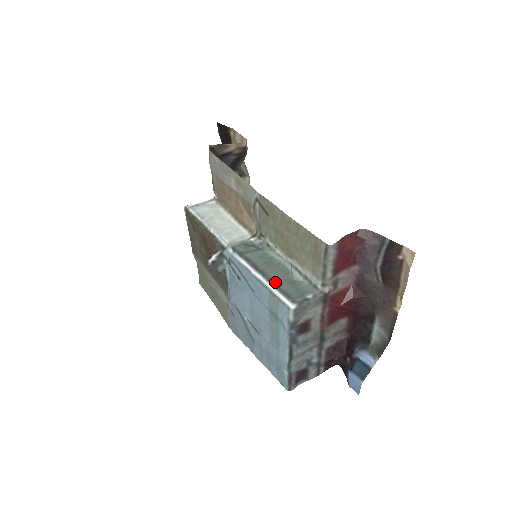
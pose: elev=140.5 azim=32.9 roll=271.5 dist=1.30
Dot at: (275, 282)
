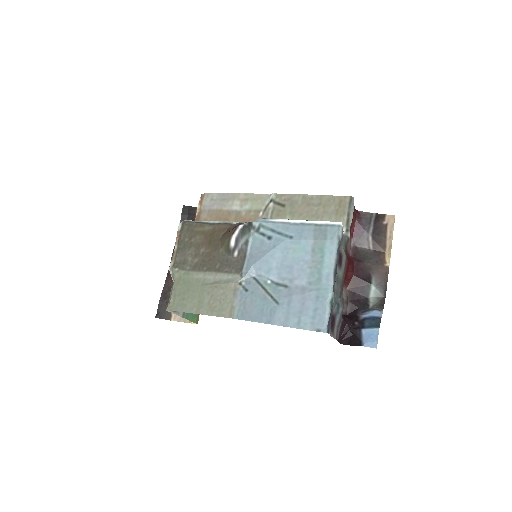
Dot at: occluded
